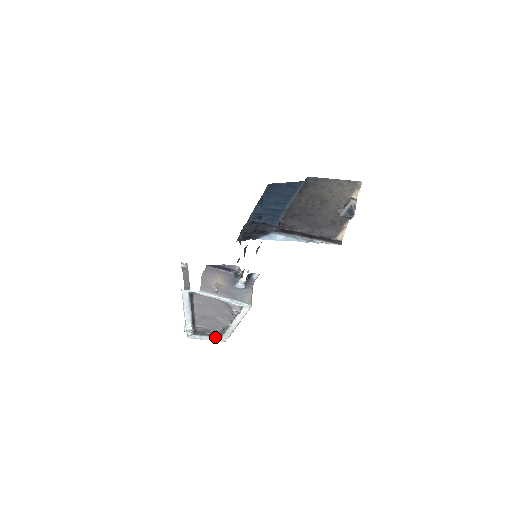
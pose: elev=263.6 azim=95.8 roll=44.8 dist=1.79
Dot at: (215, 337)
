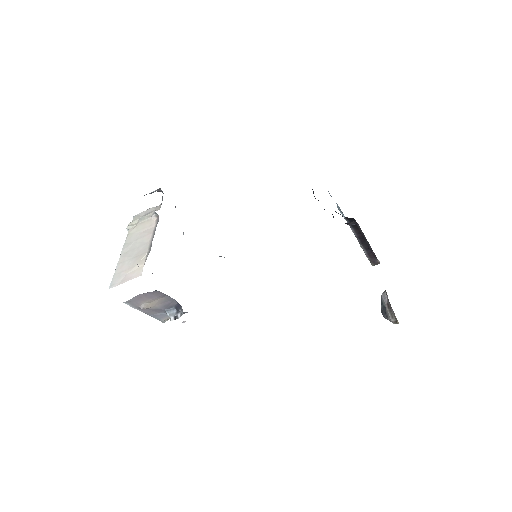
Dot at: occluded
